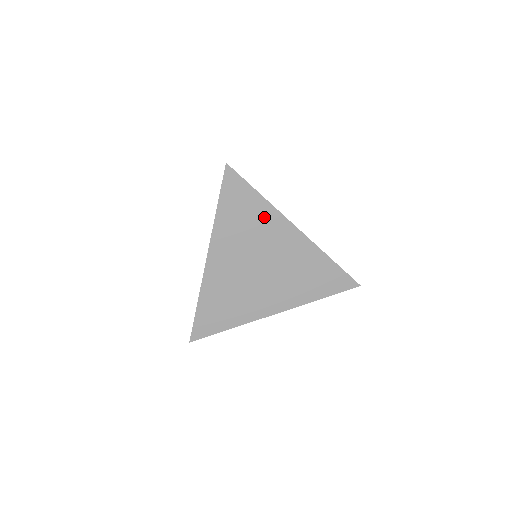
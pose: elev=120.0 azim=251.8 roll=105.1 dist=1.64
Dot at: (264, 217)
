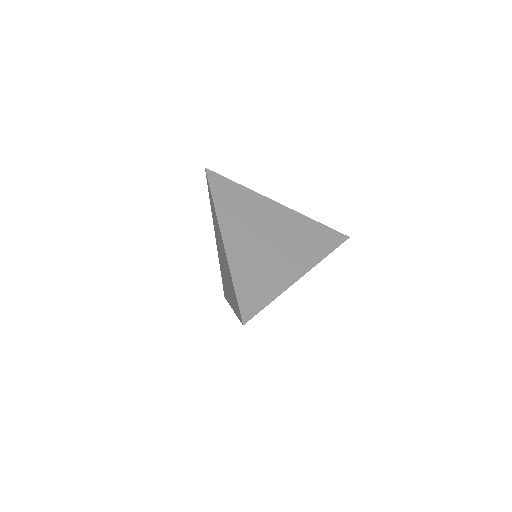
Dot at: (251, 200)
